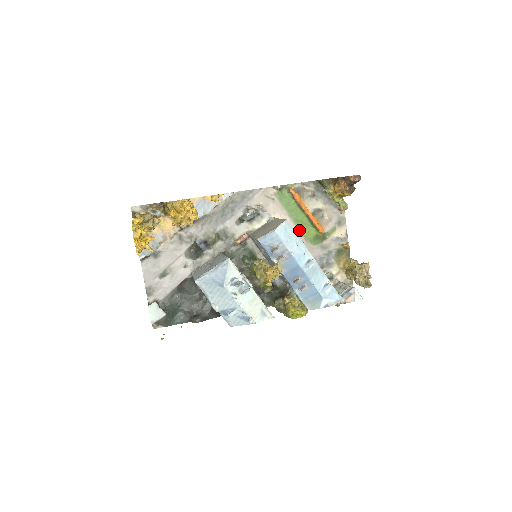
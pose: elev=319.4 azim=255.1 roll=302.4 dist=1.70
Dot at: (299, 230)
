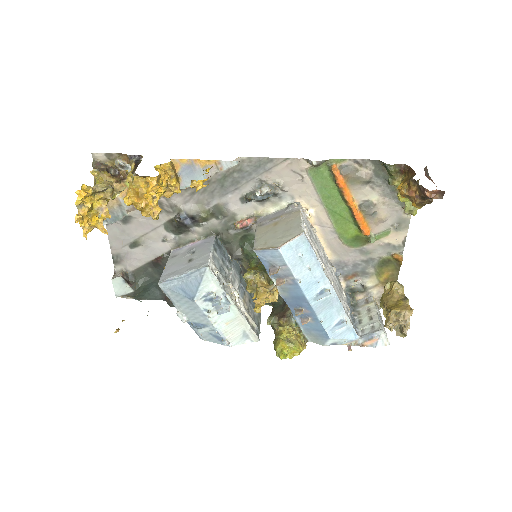
Dot at: (333, 224)
